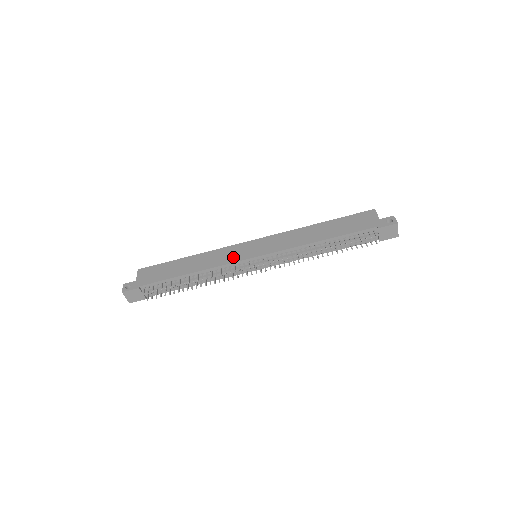
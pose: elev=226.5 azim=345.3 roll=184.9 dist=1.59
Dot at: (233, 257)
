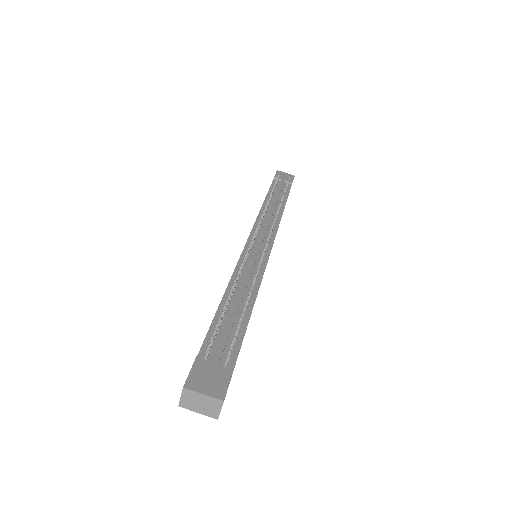
Dot at: occluded
